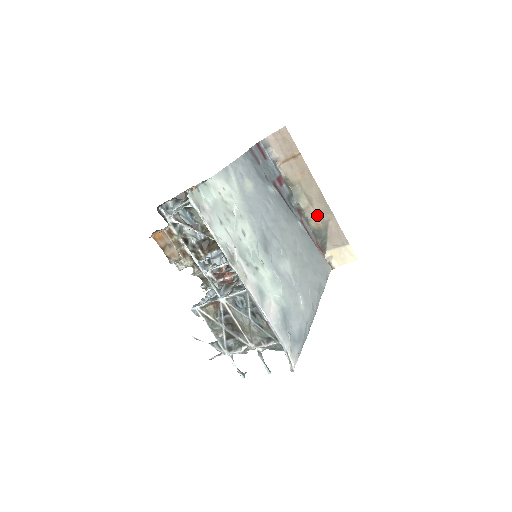
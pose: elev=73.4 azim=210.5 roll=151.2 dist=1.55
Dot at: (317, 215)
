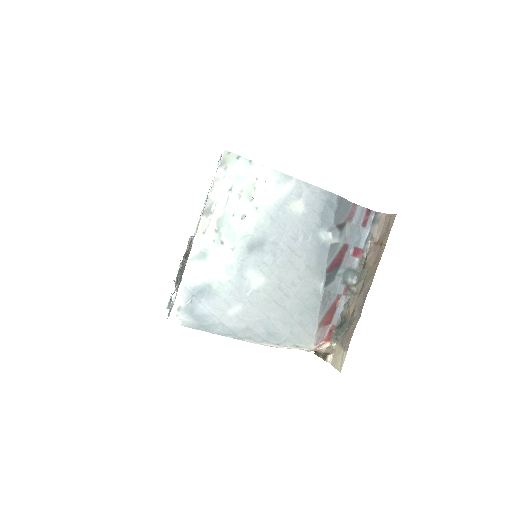
Dot at: (355, 306)
